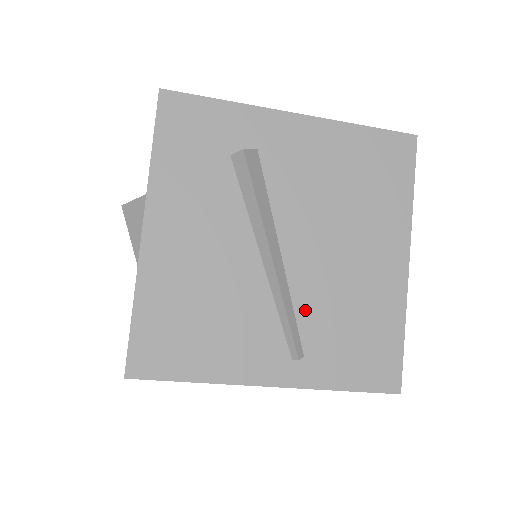
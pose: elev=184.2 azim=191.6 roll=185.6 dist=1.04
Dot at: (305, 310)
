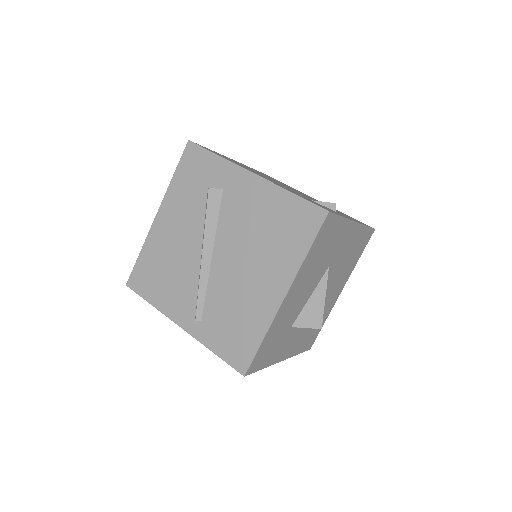
Dot at: (212, 295)
